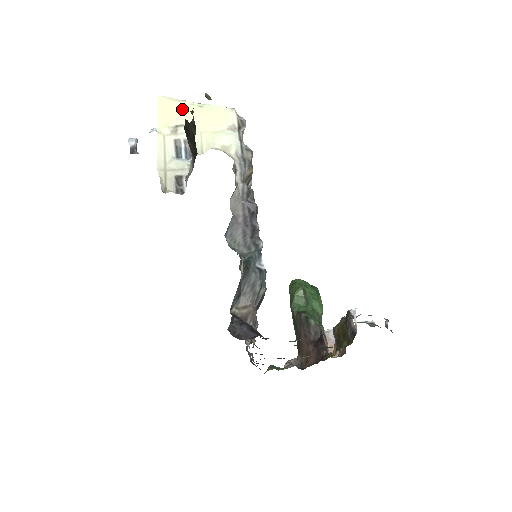
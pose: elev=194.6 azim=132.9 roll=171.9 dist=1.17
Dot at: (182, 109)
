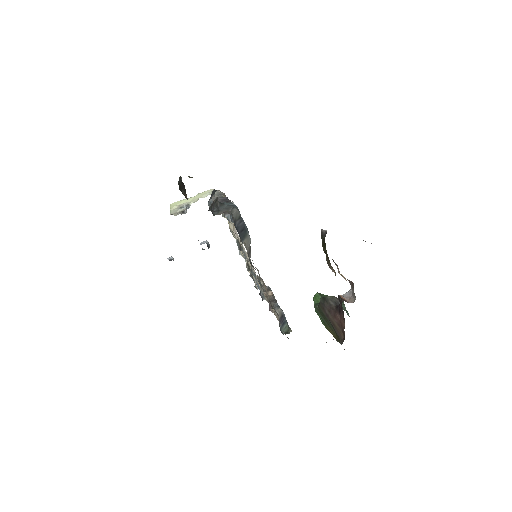
Dot at: (183, 200)
